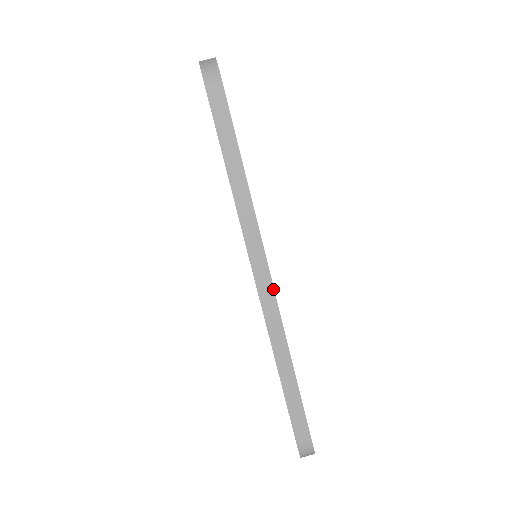
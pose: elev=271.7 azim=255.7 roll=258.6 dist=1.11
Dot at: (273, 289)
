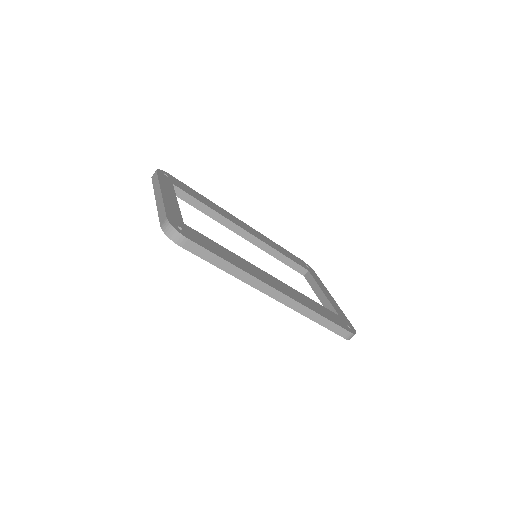
Dot at: (285, 295)
